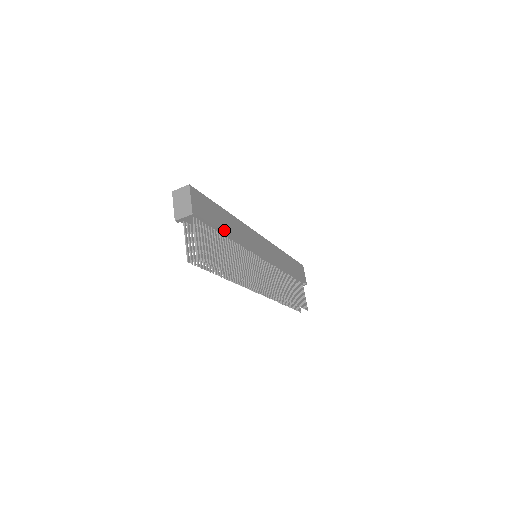
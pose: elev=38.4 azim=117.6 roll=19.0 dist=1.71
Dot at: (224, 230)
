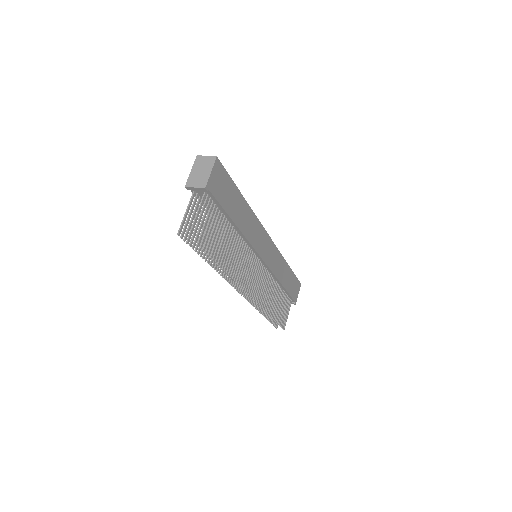
Dot at: (233, 218)
